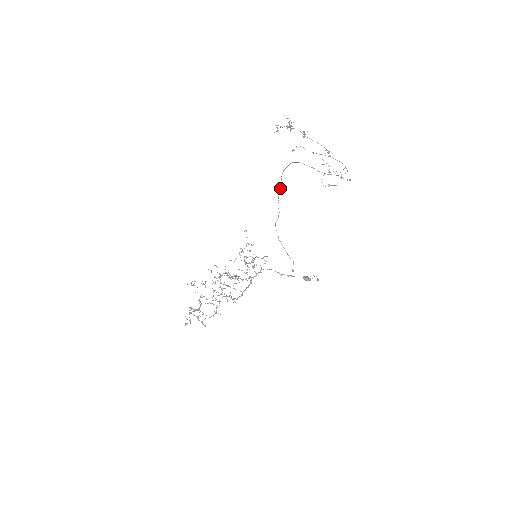
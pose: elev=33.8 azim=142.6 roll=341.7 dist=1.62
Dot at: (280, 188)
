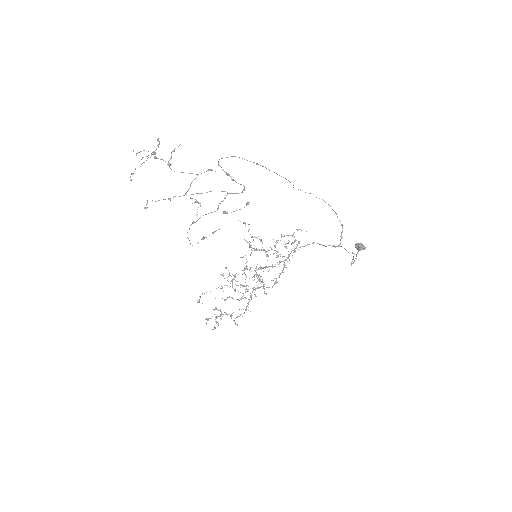
Dot at: occluded
